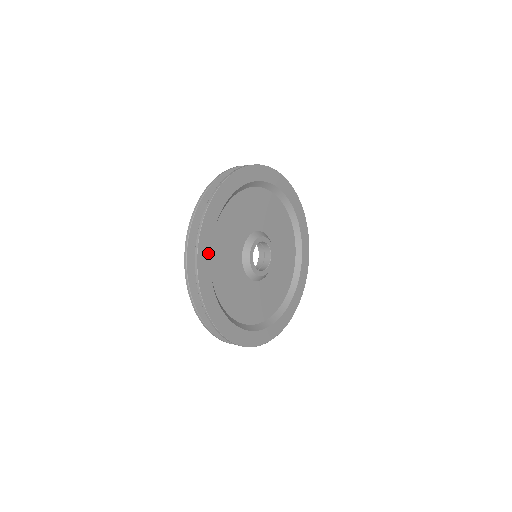
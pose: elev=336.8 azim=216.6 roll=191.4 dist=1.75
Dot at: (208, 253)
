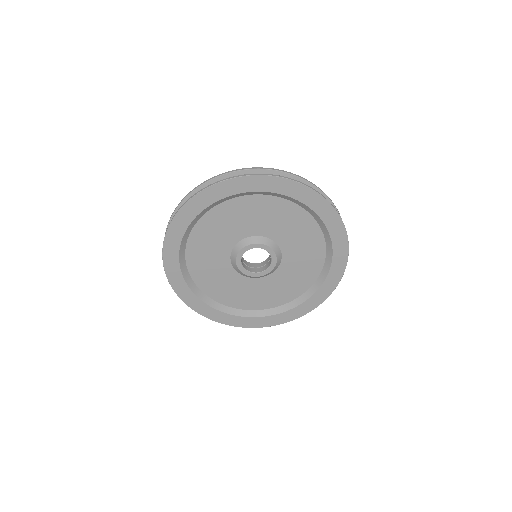
Dot at: (180, 237)
